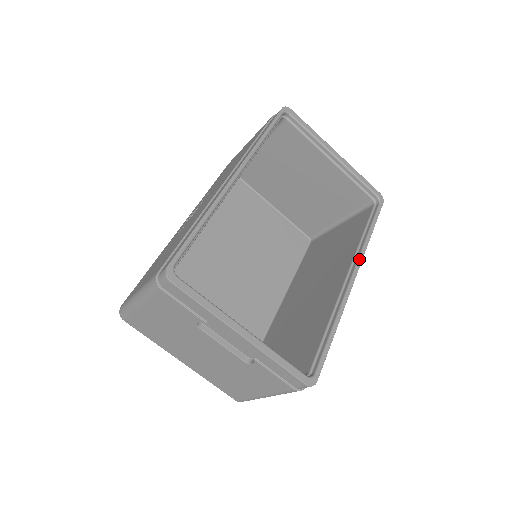
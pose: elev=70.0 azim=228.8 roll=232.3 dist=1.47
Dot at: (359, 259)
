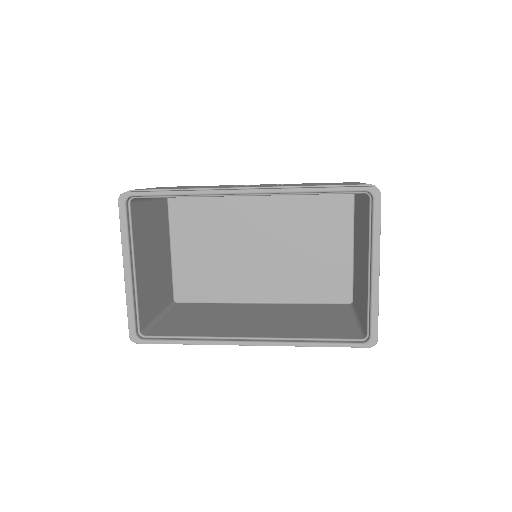
Dot at: (272, 342)
